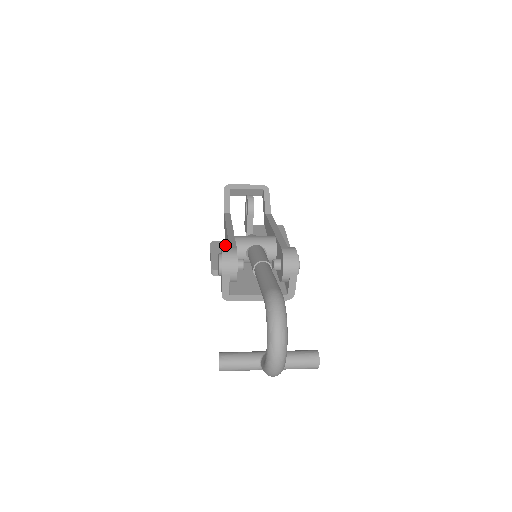
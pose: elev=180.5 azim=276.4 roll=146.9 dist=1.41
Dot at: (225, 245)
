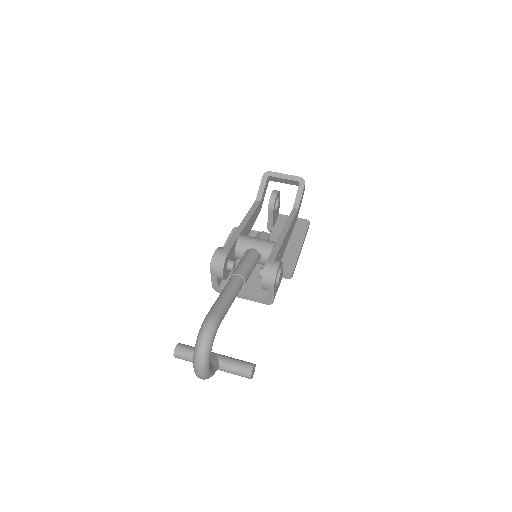
Dot at: occluded
